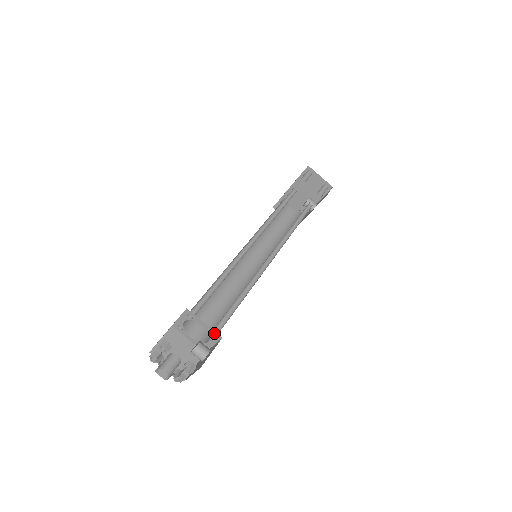
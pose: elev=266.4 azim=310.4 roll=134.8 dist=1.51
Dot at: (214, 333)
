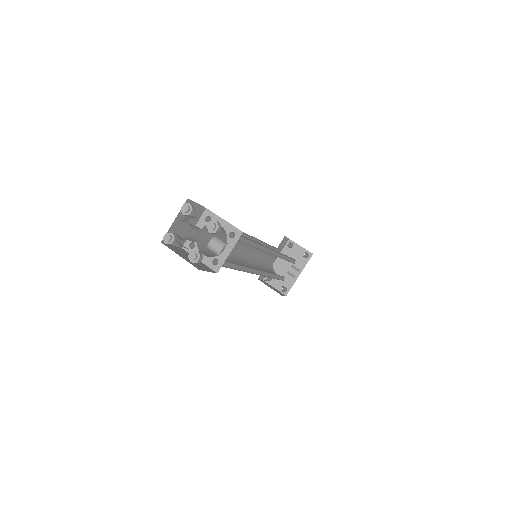
Dot at: (234, 230)
